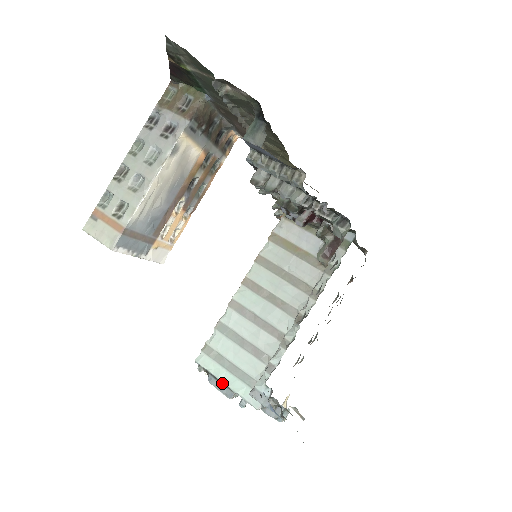
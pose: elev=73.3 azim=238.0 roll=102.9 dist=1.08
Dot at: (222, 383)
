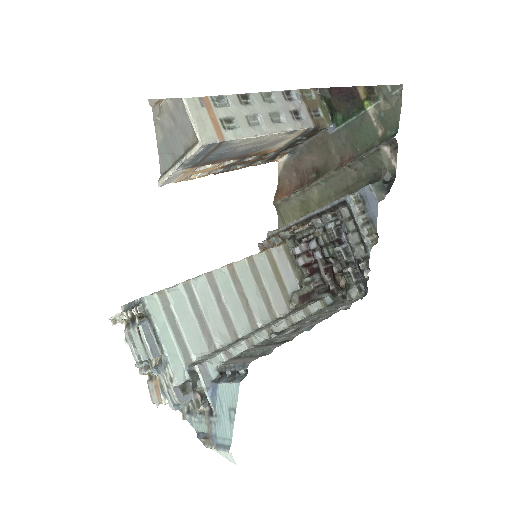
Dot at: (155, 338)
